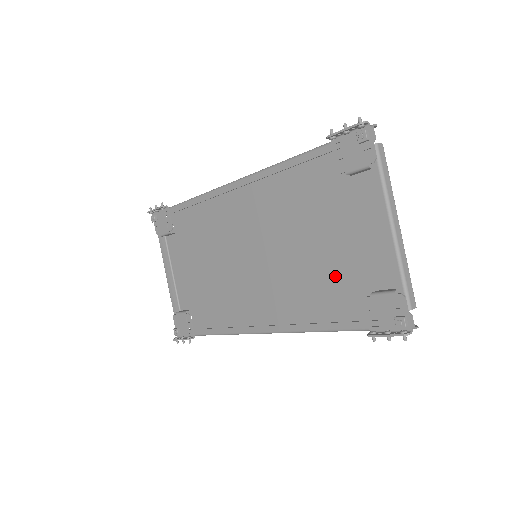
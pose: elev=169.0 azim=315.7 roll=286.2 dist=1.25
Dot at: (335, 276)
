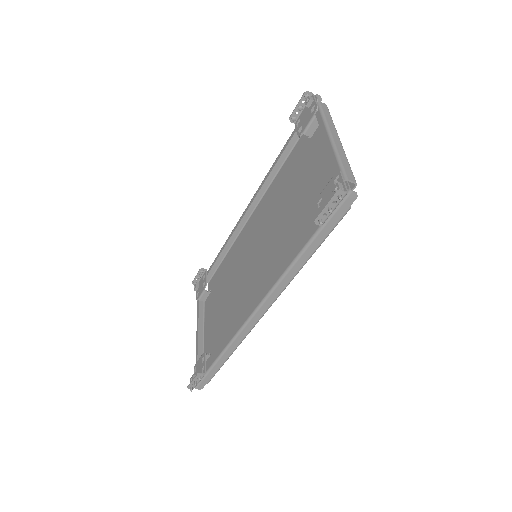
Dot at: (304, 218)
